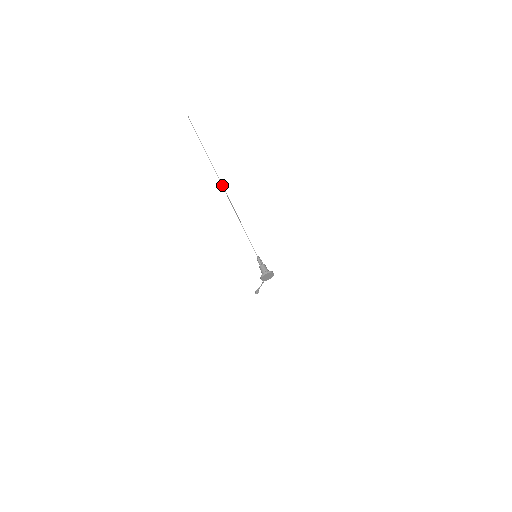
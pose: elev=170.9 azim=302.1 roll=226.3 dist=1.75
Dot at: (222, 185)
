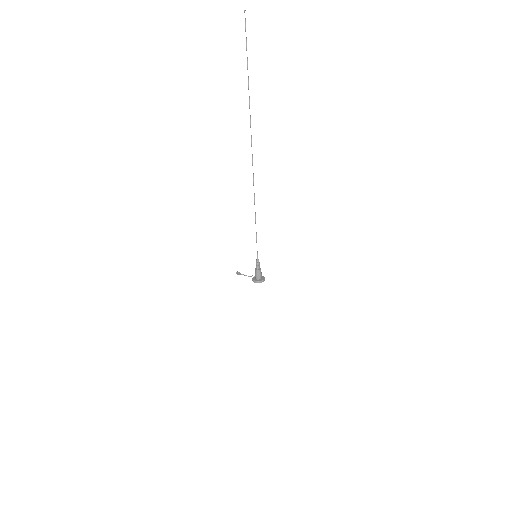
Dot at: occluded
